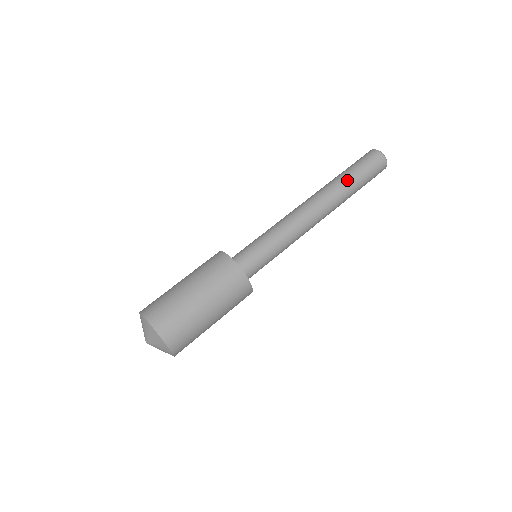
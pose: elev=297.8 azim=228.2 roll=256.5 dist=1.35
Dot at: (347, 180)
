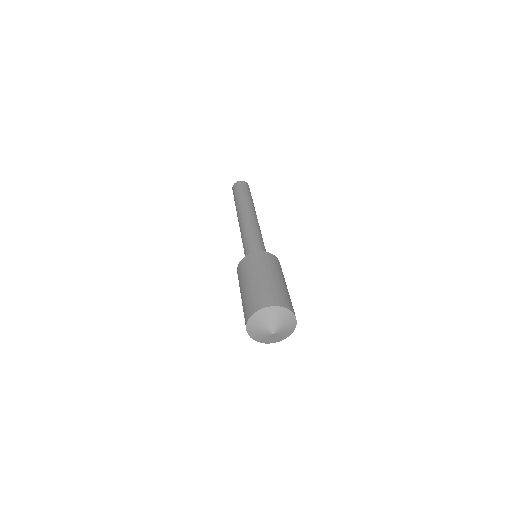
Dot at: (250, 199)
